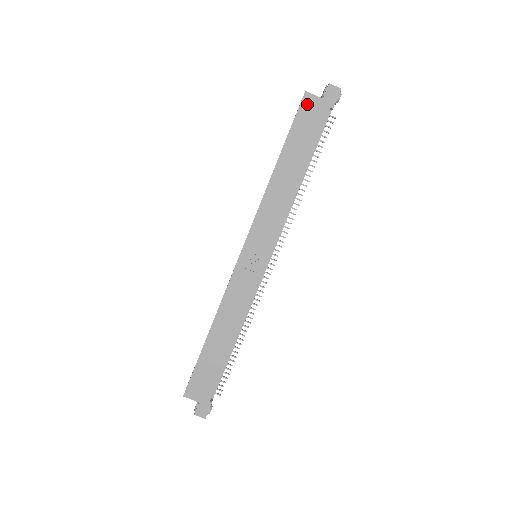
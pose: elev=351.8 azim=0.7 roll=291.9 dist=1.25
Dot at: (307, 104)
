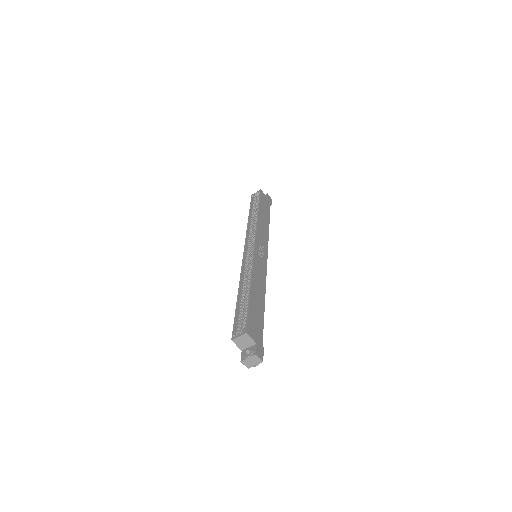
Dot at: (263, 195)
